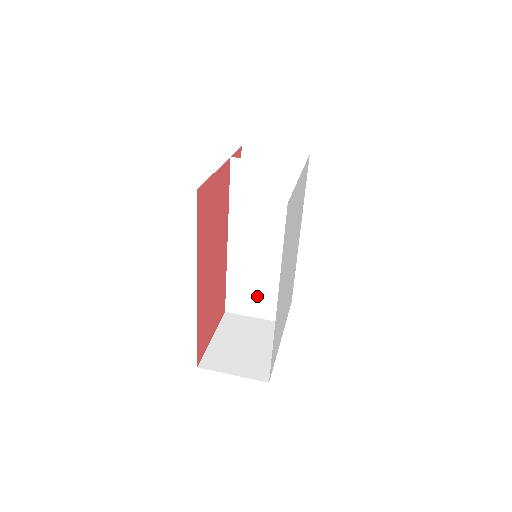
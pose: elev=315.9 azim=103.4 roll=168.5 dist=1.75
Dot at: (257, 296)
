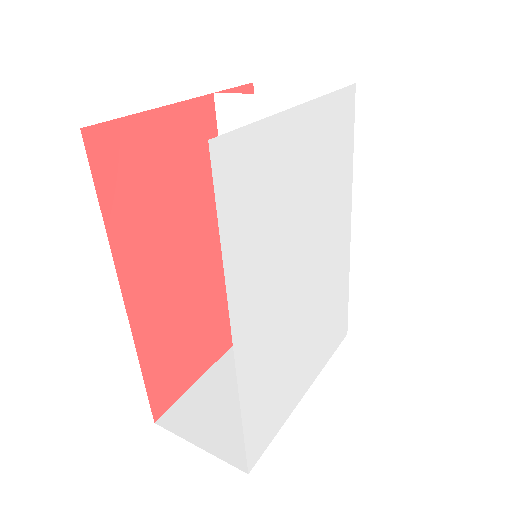
Dot at: occluded
